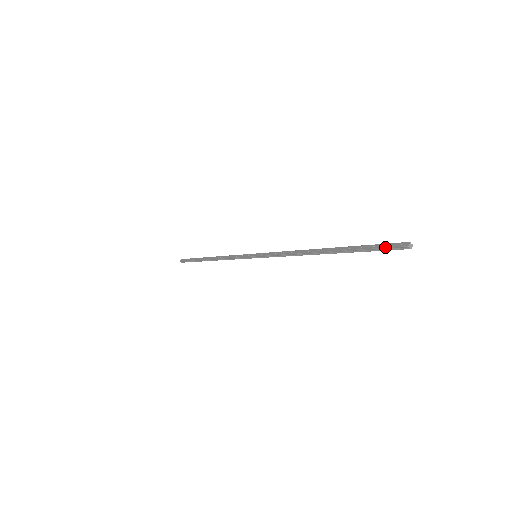
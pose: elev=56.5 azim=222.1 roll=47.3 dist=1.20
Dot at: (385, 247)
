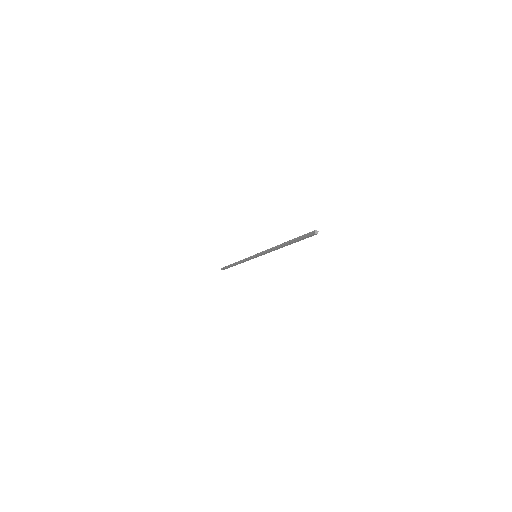
Dot at: (307, 233)
